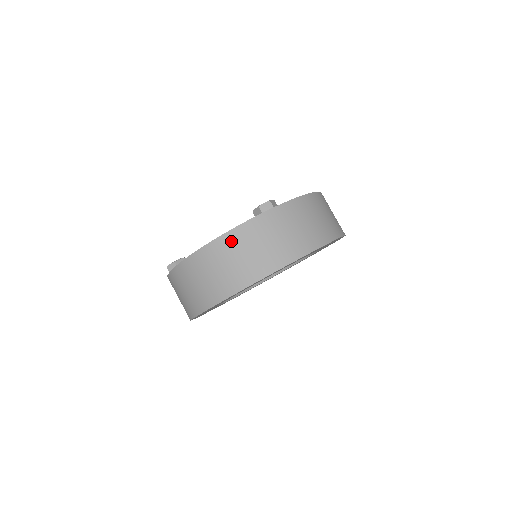
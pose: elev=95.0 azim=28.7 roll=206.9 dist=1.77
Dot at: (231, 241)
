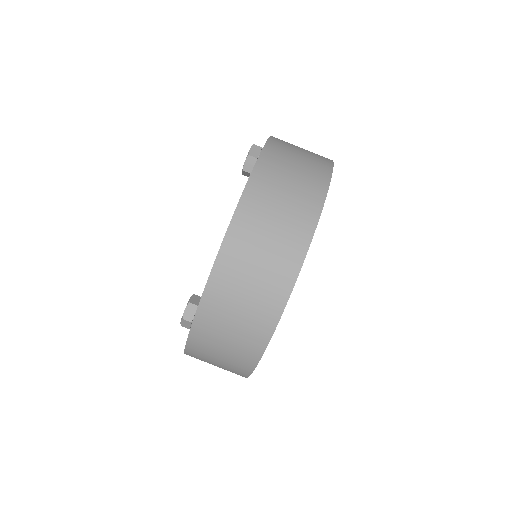
Dot at: (256, 197)
